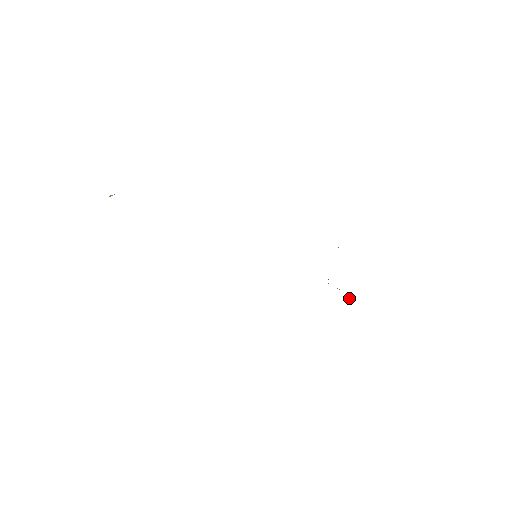
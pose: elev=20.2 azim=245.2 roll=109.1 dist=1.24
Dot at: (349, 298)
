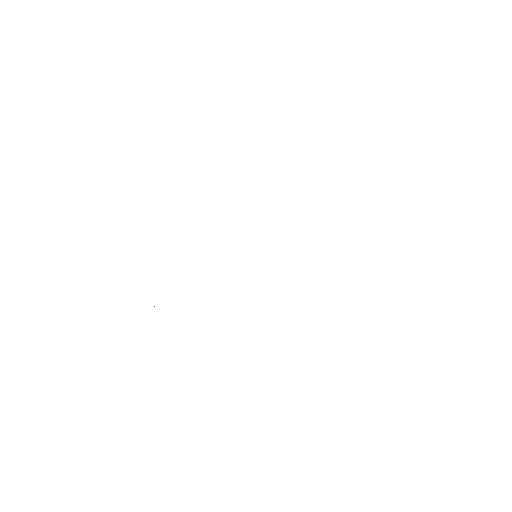
Dot at: occluded
